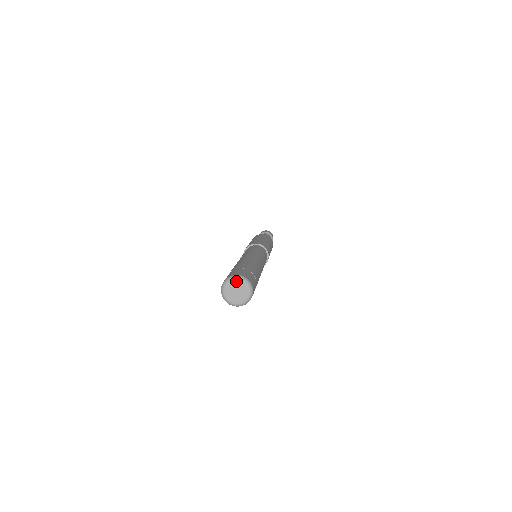
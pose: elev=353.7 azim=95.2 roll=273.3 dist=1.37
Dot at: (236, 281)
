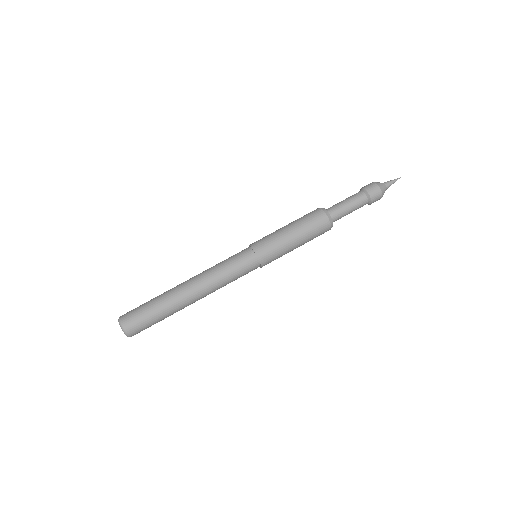
Dot at: (119, 324)
